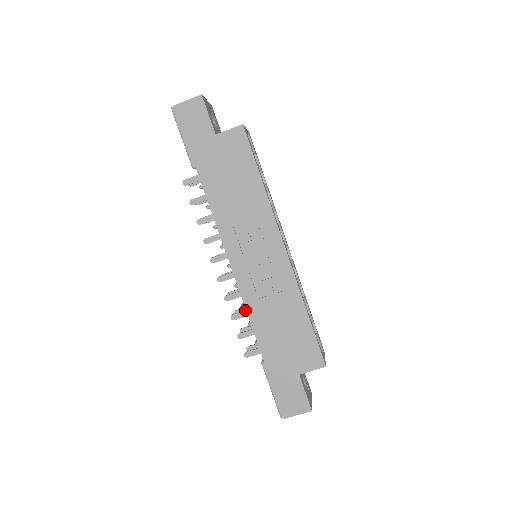
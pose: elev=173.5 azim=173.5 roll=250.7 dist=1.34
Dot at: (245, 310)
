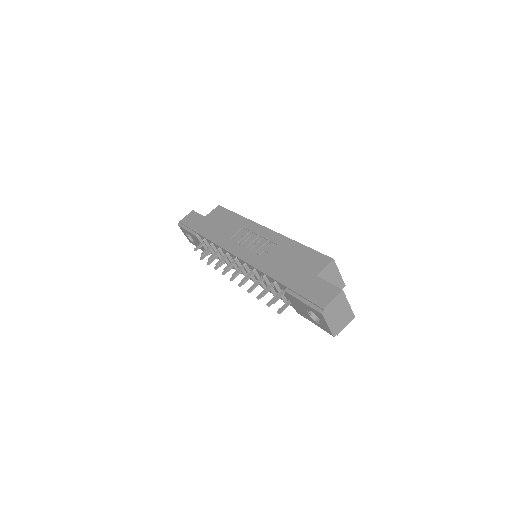
Dot at: (259, 279)
